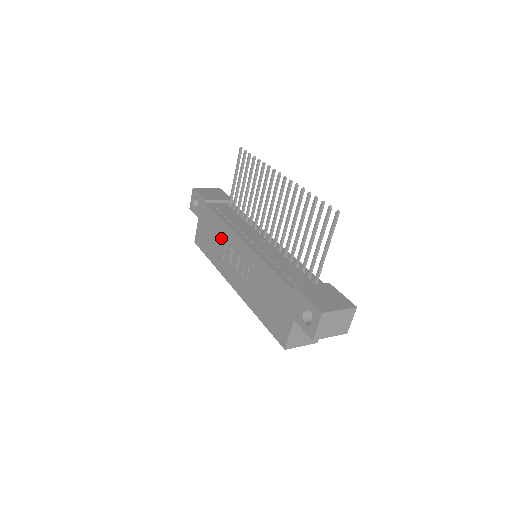
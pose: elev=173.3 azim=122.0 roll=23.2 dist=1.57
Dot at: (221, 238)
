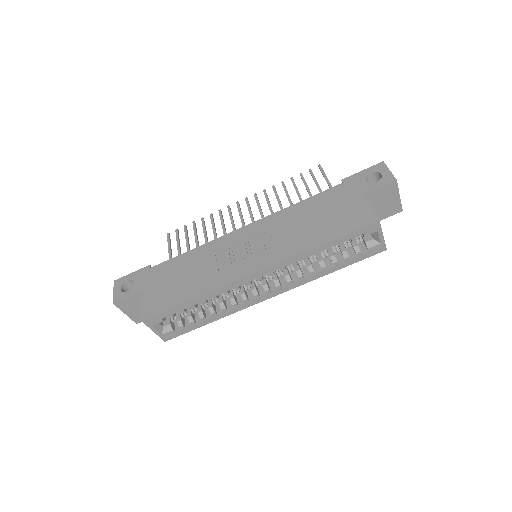
Dot at: (203, 260)
